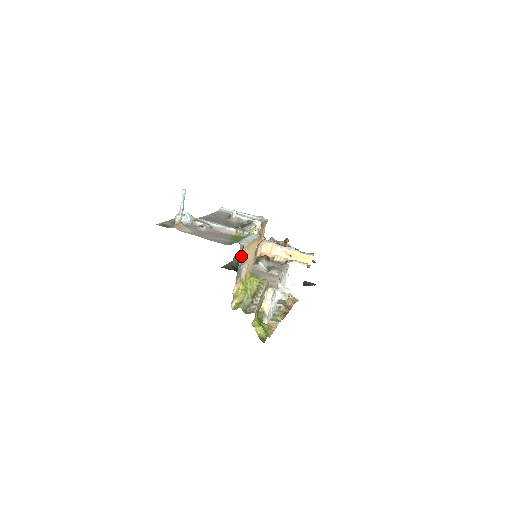
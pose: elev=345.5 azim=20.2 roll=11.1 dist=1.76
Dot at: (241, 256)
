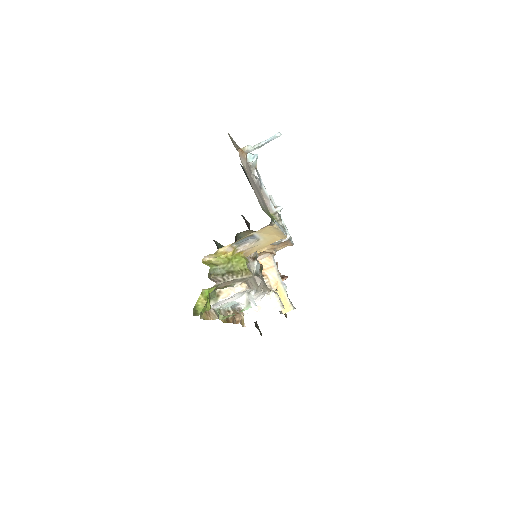
Dot at: (261, 230)
